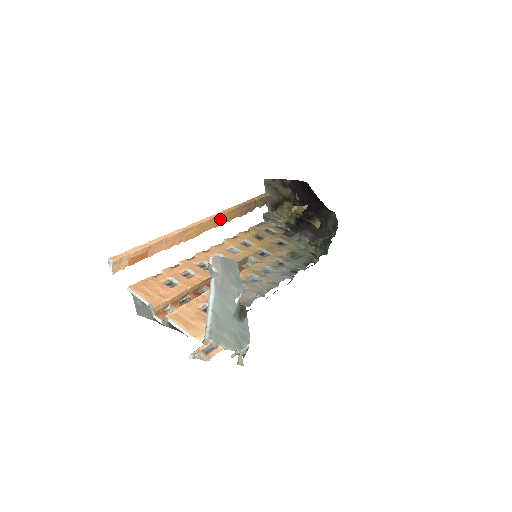
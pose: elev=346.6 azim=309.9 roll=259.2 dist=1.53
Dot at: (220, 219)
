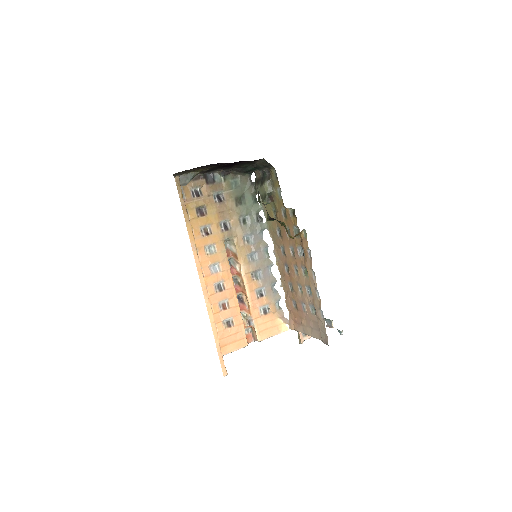
Dot at: (196, 254)
